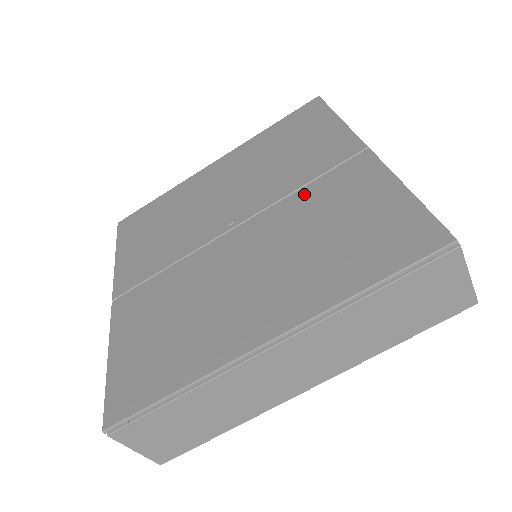
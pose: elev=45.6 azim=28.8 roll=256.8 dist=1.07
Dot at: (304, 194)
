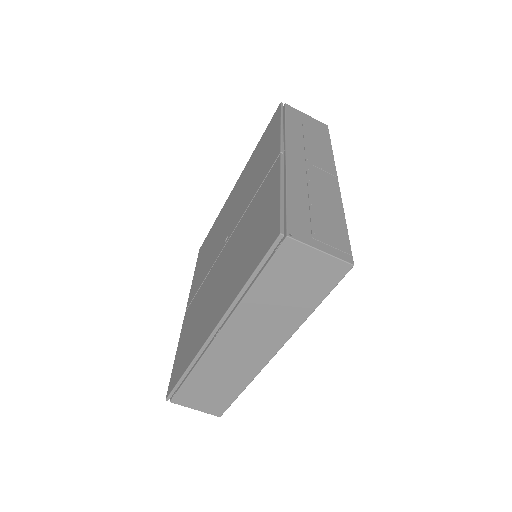
Dot at: (251, 206)
